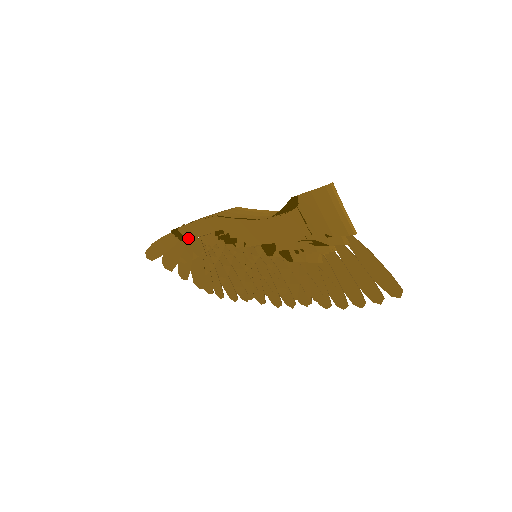
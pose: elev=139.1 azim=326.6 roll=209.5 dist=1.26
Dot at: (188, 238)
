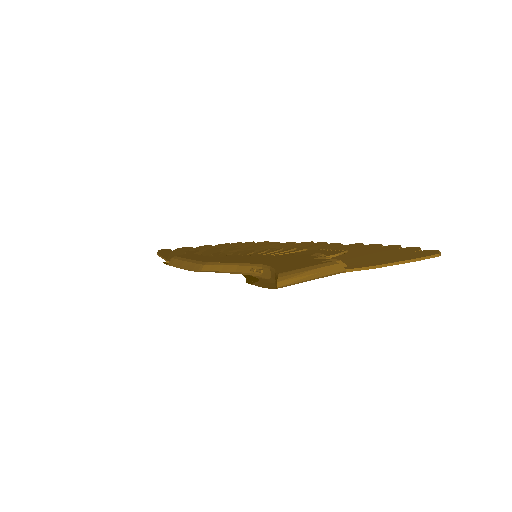
Dot at: occluded
